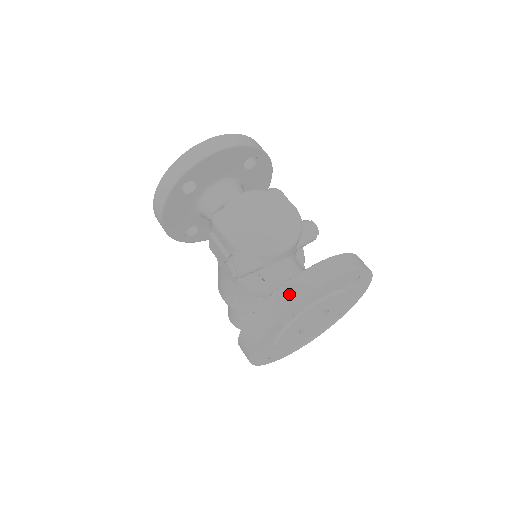
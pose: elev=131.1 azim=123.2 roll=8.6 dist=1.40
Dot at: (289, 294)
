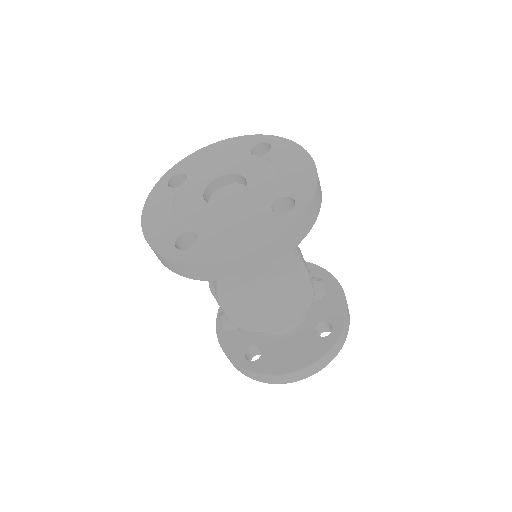
Dot at: (267, 380)
